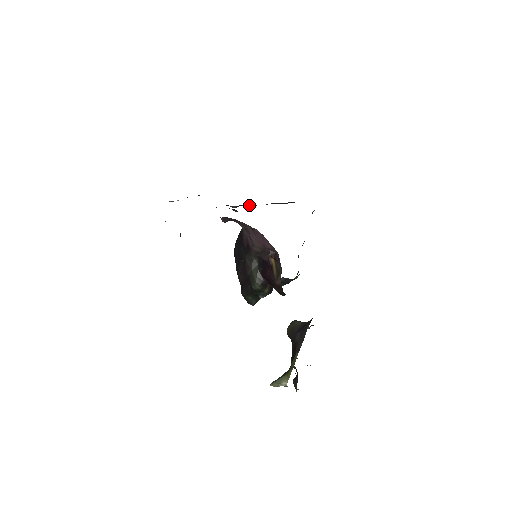
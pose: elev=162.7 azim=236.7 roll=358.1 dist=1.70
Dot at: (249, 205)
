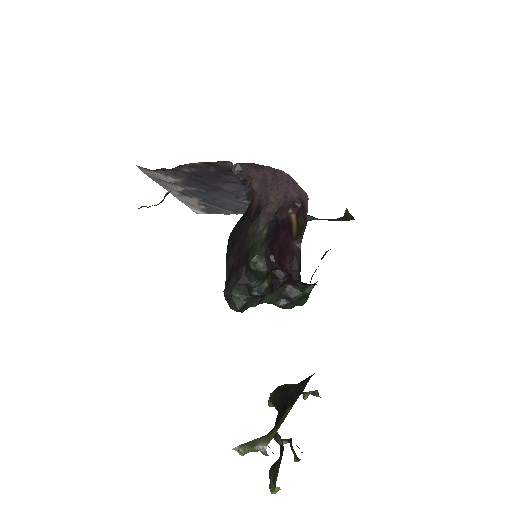
Dot at: occluded
